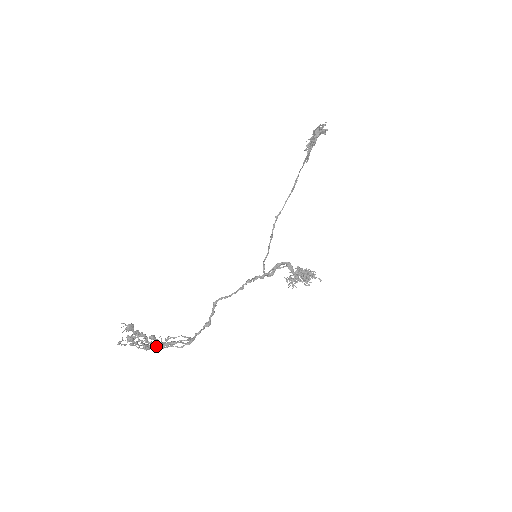
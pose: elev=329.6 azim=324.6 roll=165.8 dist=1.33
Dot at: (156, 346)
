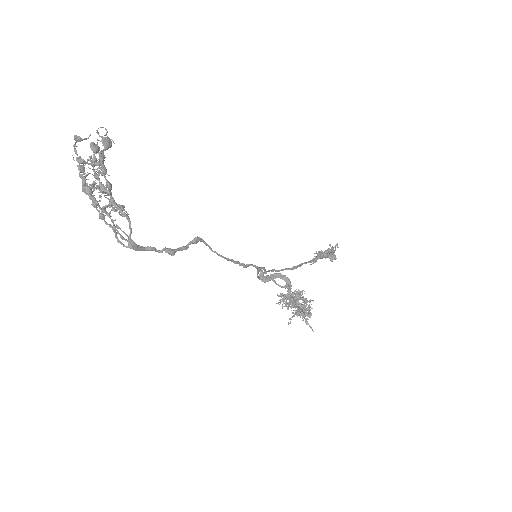
Dot at: occluded
